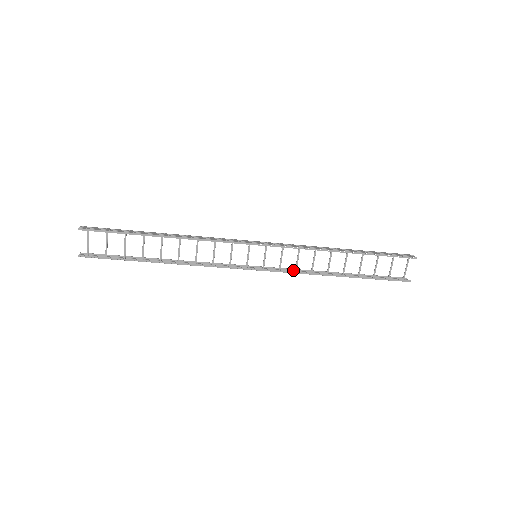
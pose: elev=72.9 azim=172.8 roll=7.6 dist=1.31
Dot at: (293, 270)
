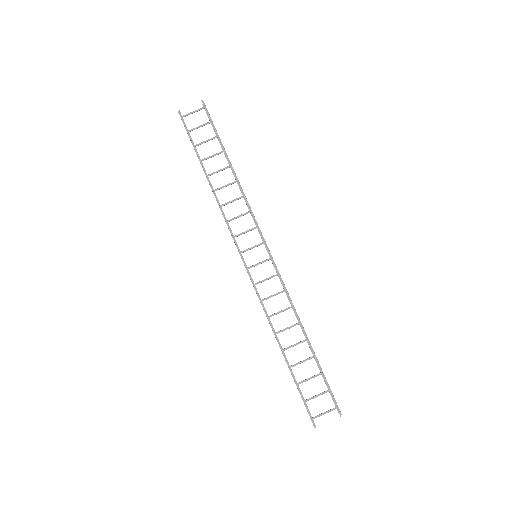
Dot at: occluded
